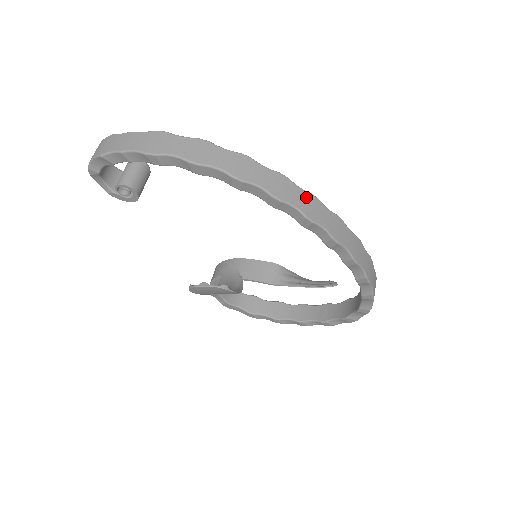
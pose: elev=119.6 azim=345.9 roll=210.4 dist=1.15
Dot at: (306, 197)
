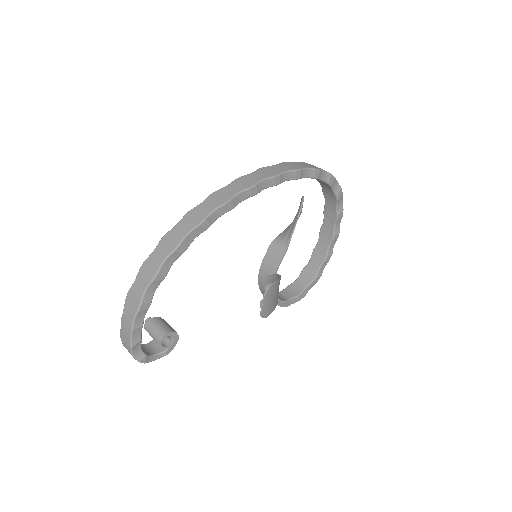
Dot at: (210, 200)
